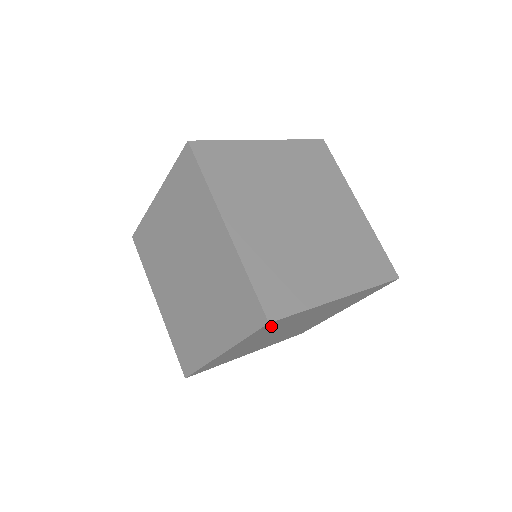
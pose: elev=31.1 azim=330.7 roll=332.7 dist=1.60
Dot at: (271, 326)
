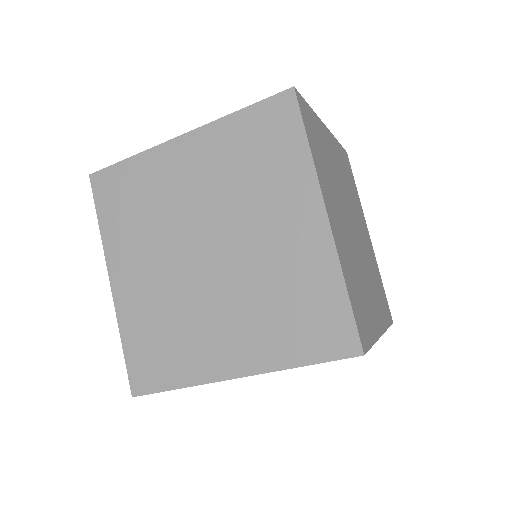
Dot at: occluded
